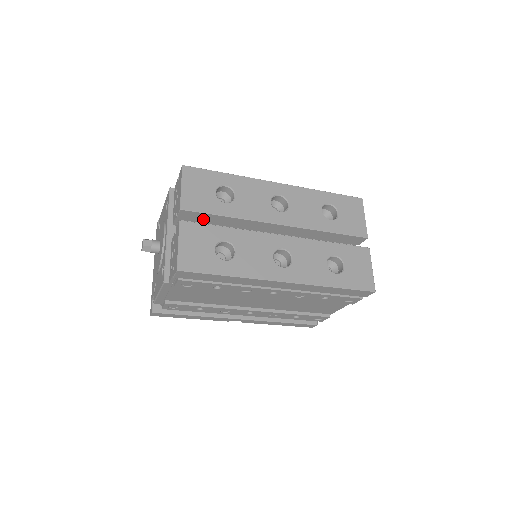
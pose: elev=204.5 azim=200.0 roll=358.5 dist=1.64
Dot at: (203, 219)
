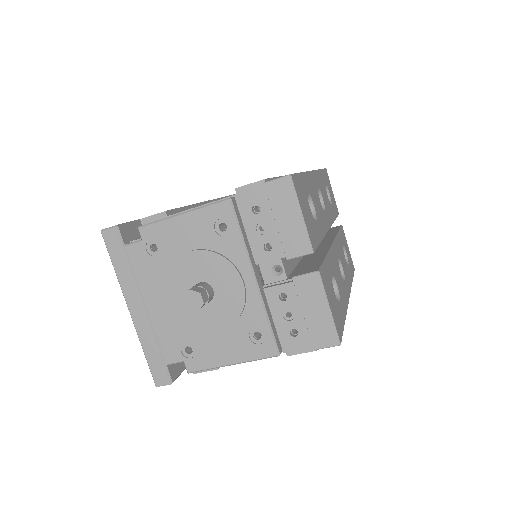
Dot at: occluded
